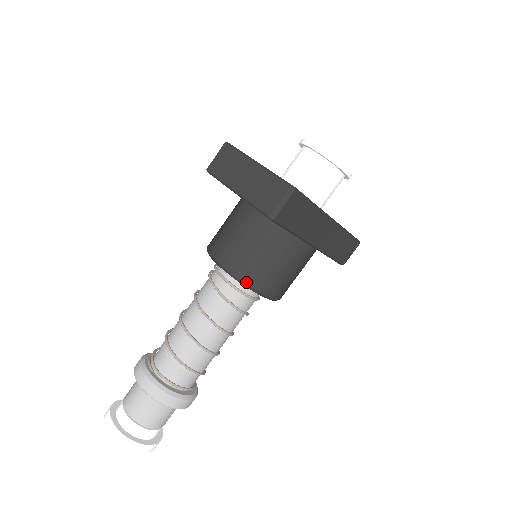
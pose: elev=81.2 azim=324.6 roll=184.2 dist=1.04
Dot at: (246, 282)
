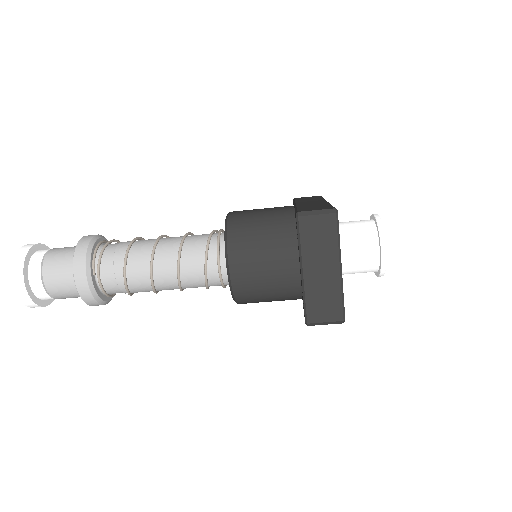
Dot at: (236, 297)
